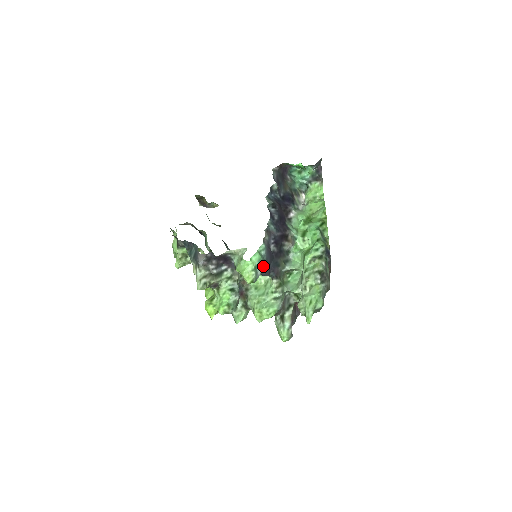
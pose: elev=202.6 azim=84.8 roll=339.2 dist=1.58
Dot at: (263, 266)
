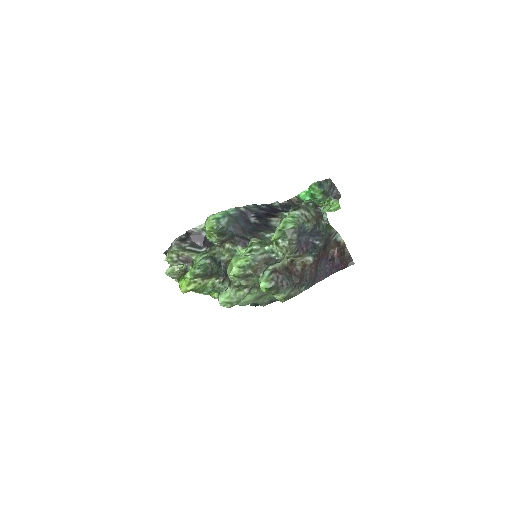
Dot at: (229, 219)
